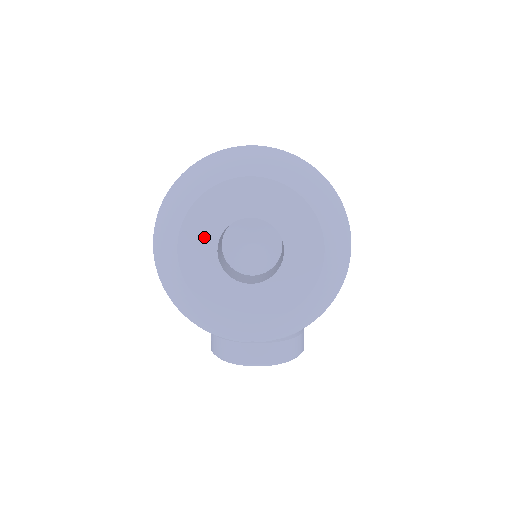
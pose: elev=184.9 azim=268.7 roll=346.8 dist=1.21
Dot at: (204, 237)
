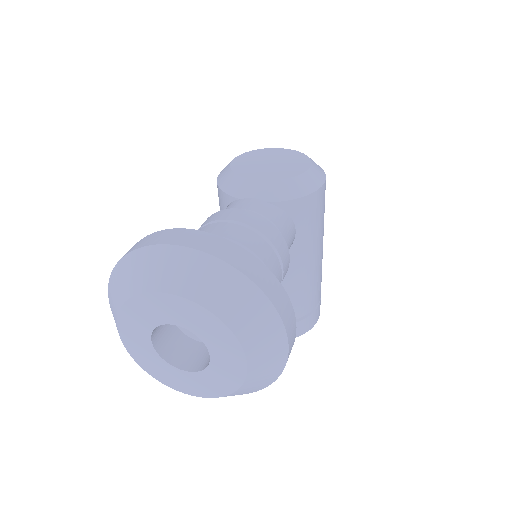
Dot at: (138, 330)
